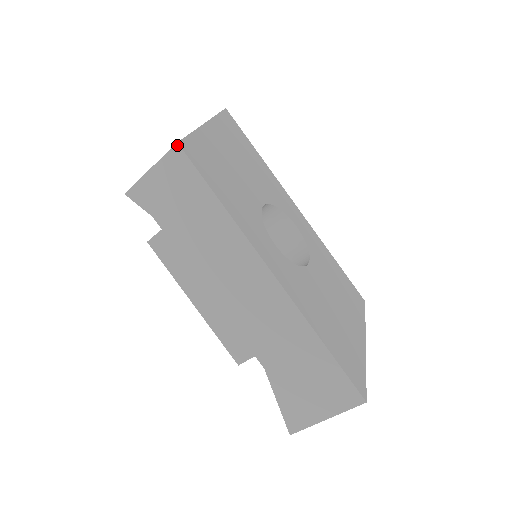
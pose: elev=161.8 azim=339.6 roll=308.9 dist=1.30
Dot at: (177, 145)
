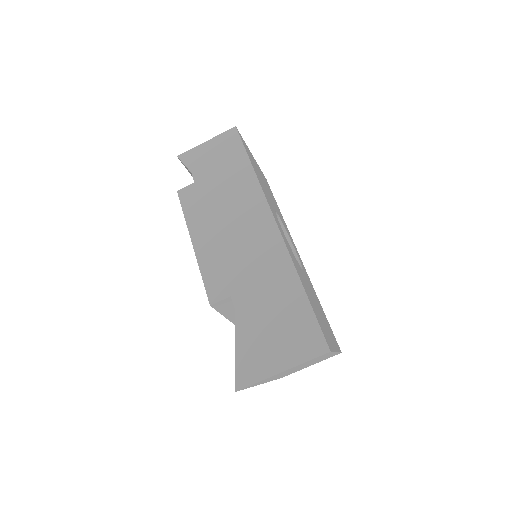
Dot at: (235, 128)
